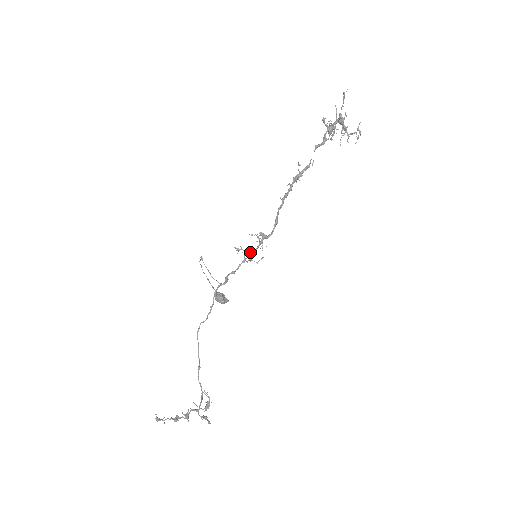
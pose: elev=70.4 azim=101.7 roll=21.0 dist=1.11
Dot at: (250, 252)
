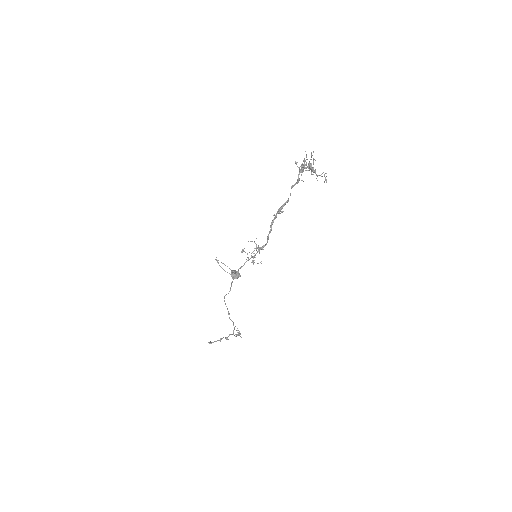
Dot at: (252, 257)
